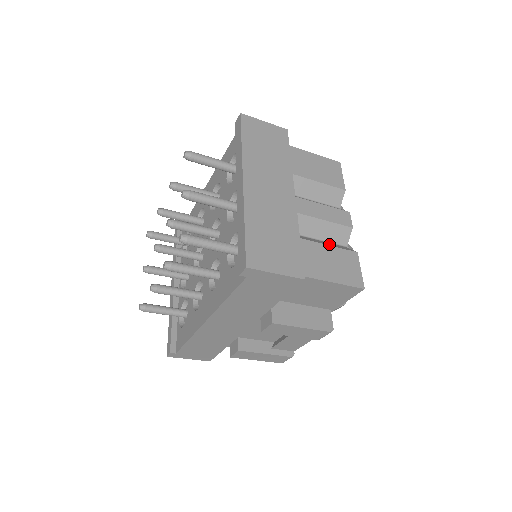
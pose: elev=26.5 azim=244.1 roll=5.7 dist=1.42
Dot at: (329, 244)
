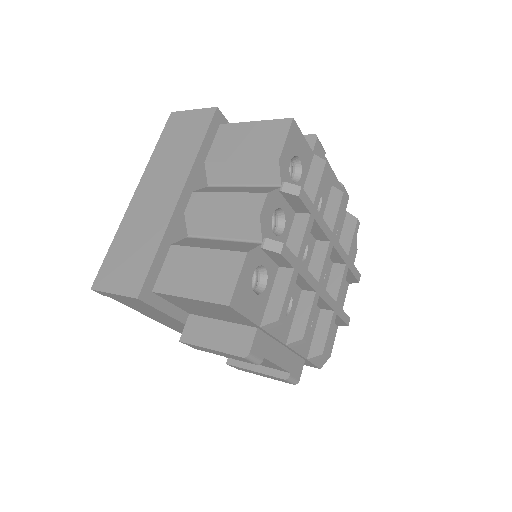
Dot at: (220, 245)
